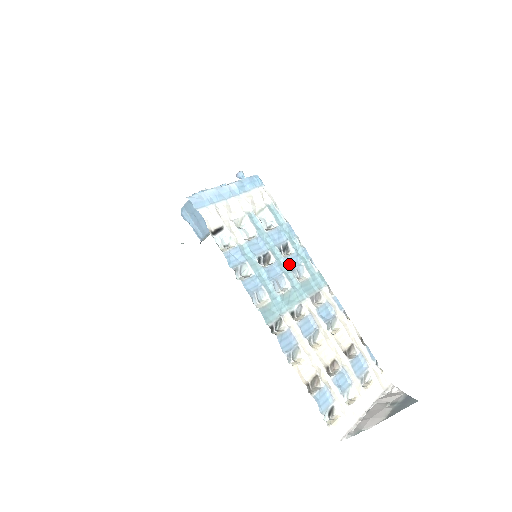
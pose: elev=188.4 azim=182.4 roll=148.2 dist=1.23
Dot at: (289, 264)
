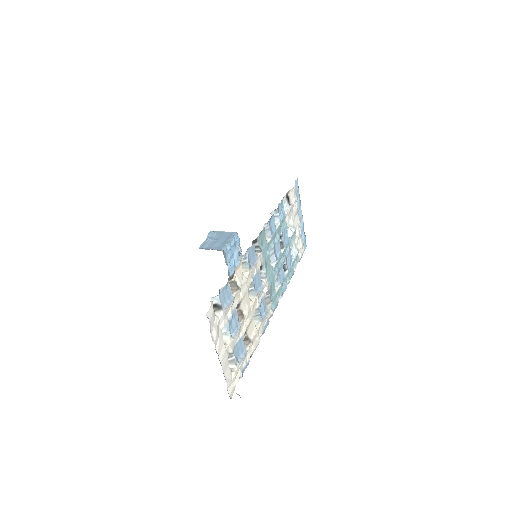
Dot at: (280, 269)
